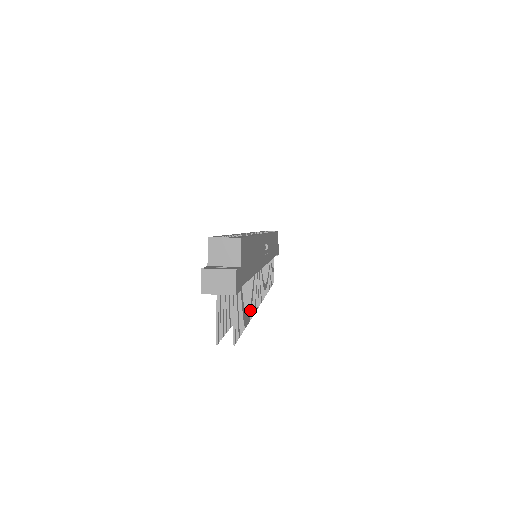
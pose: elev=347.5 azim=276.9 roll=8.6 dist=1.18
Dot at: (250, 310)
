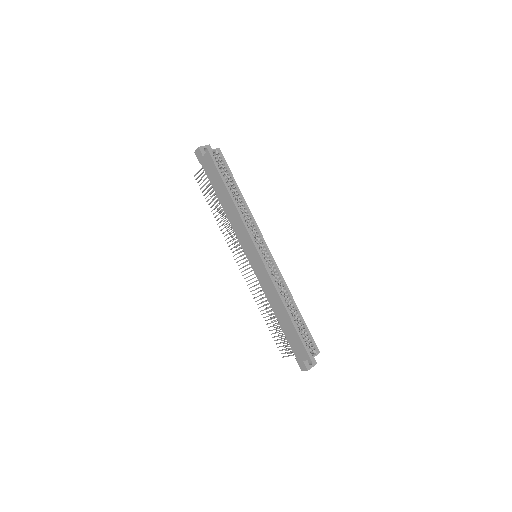
Dot at: occluded
